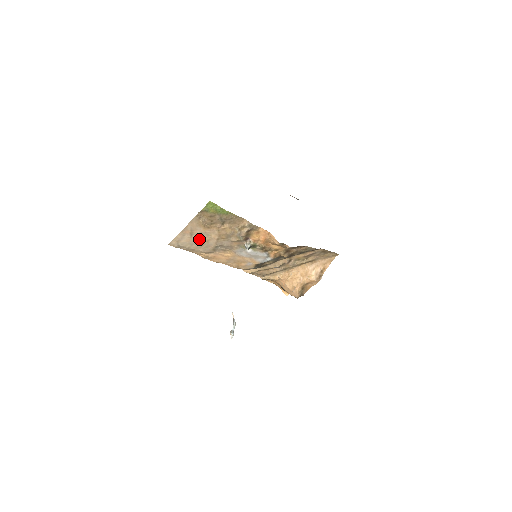
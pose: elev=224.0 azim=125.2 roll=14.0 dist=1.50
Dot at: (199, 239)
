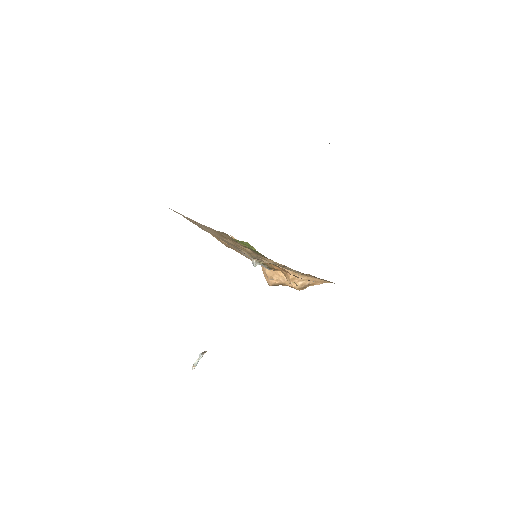
Dot at: (205, 228)
